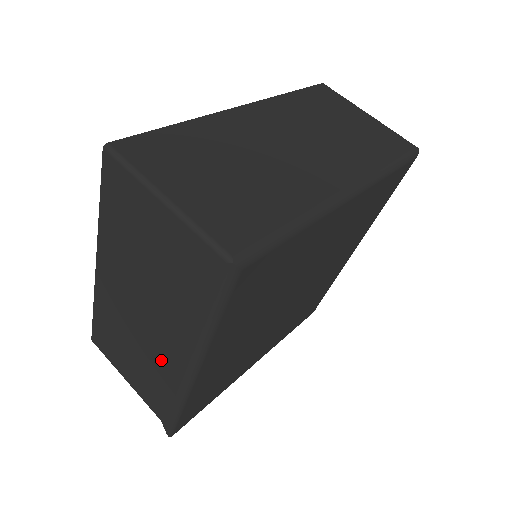
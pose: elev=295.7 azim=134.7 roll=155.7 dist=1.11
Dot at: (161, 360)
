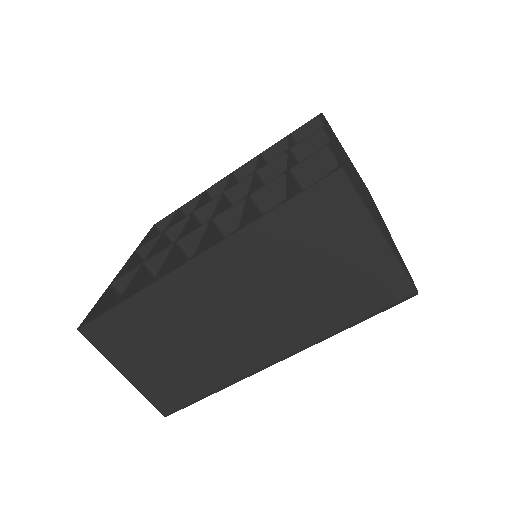
Dot at: occluded
